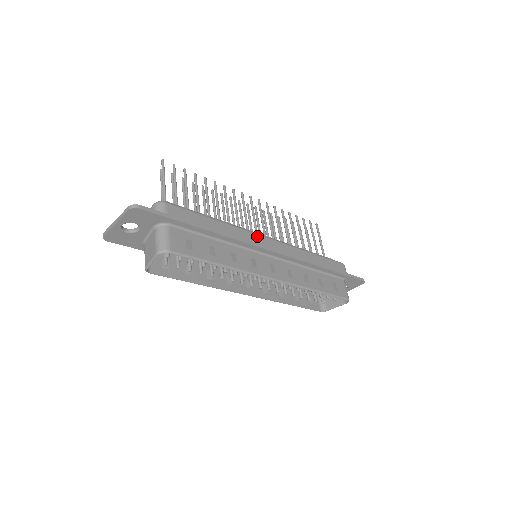
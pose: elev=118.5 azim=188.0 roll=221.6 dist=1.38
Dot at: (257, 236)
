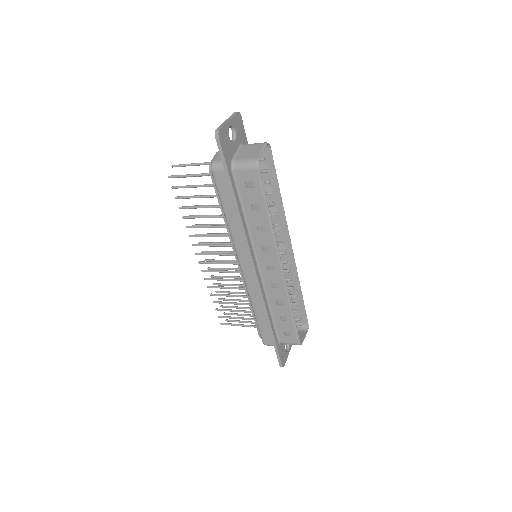
Dot at: occluded
